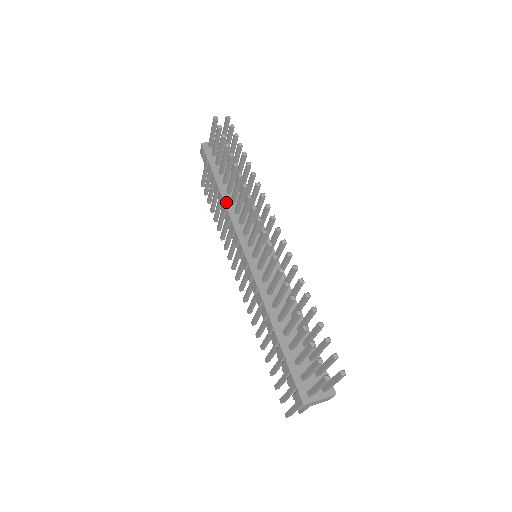
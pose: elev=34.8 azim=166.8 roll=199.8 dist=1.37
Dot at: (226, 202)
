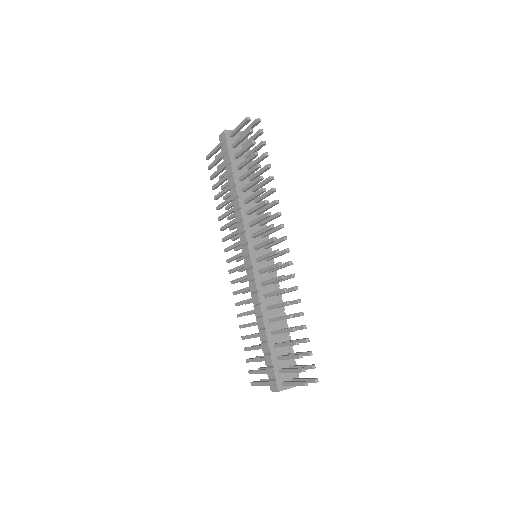
Dot at: (240, 201)
